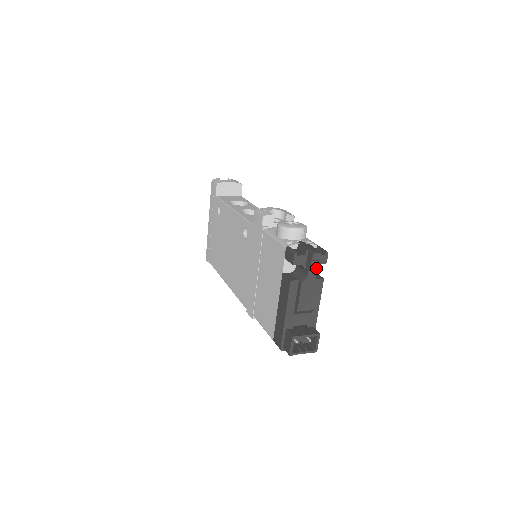
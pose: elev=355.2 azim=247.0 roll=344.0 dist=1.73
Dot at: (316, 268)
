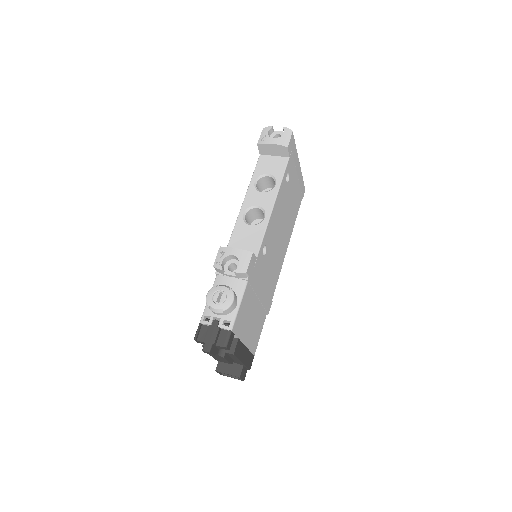
Dot at: occluded
